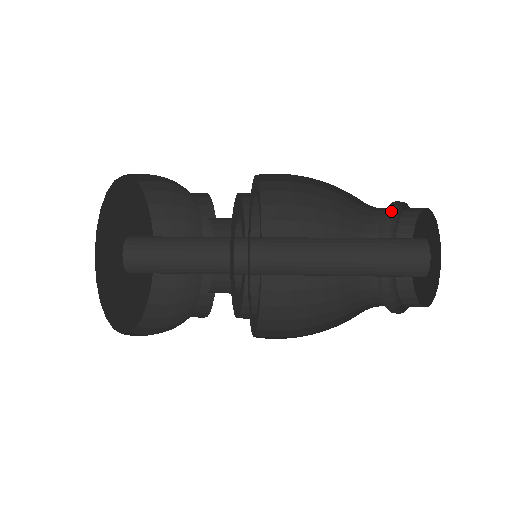
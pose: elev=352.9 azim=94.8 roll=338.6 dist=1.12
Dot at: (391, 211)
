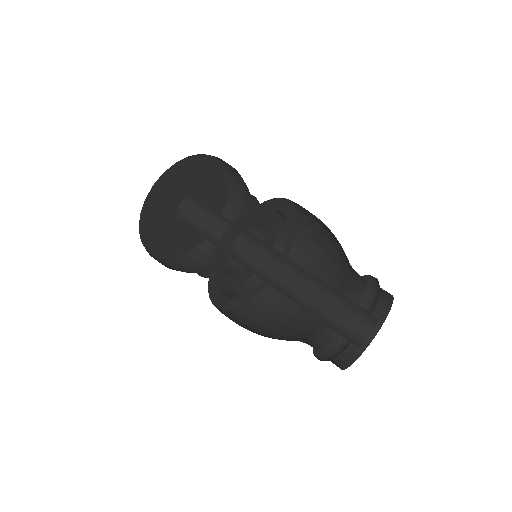
Dot at: (377, 282)
